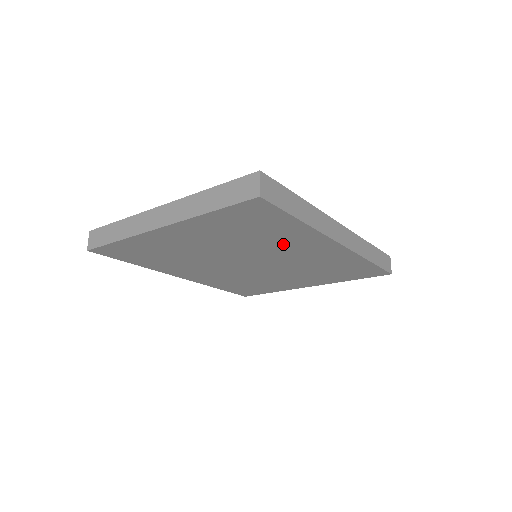
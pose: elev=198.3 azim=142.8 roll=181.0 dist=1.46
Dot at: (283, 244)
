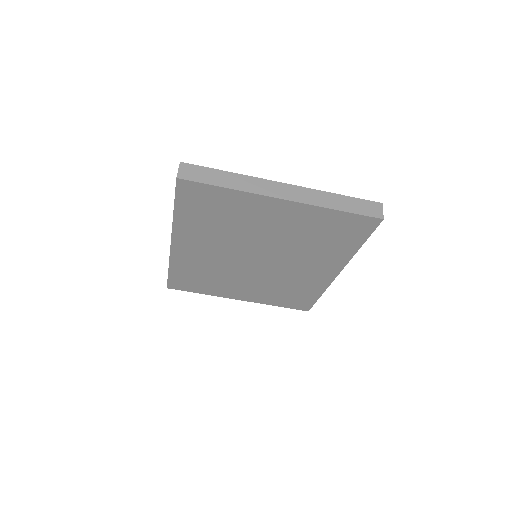
Dot at: (314, 256)
